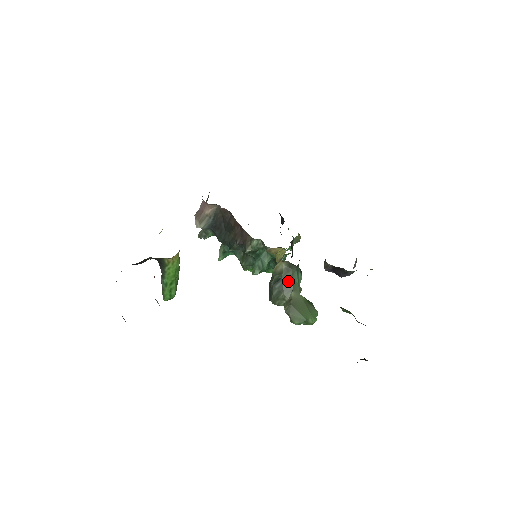
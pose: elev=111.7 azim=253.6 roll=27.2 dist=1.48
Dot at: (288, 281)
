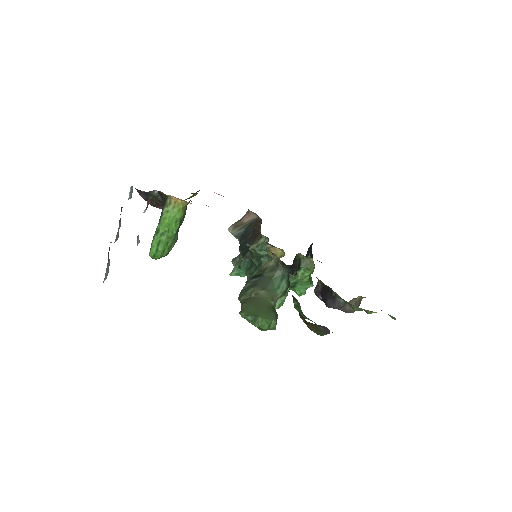
Dot at: (267, 280)
